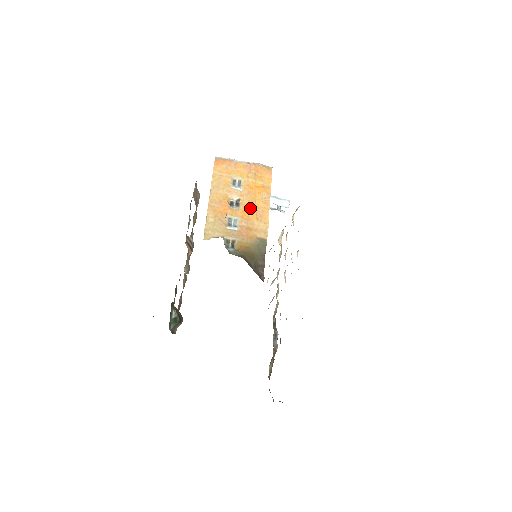
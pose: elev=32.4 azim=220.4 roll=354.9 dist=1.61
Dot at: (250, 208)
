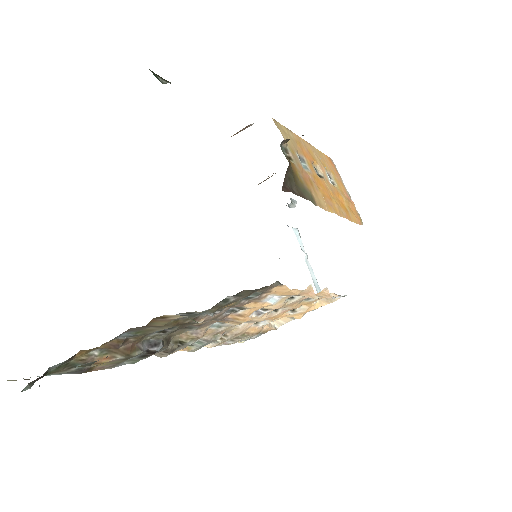
Dot at: (325, 189)
